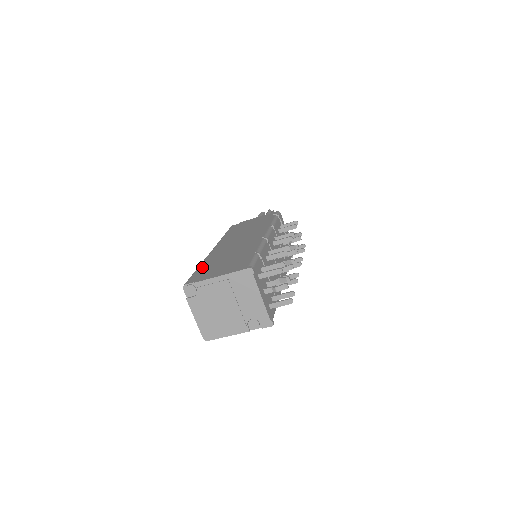
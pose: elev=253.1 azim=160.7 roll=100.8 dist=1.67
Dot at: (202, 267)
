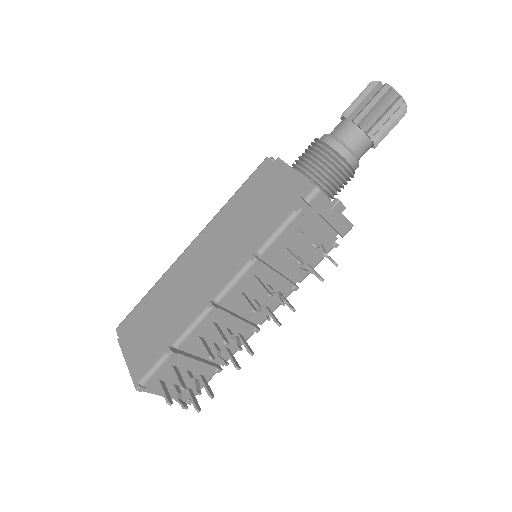
Dot at: (146, 300)
